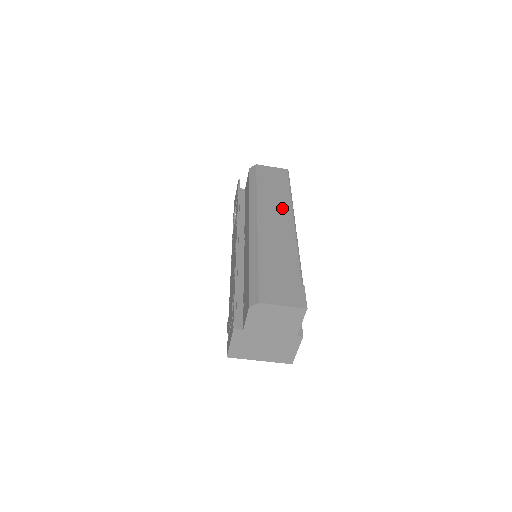
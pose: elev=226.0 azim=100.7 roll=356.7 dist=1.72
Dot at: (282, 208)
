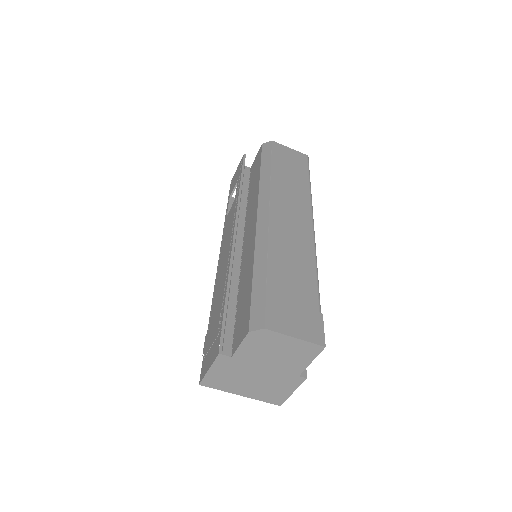
Dot at: (300, 202)
